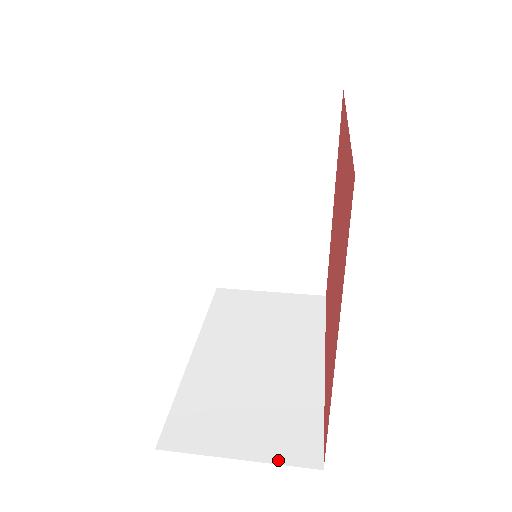
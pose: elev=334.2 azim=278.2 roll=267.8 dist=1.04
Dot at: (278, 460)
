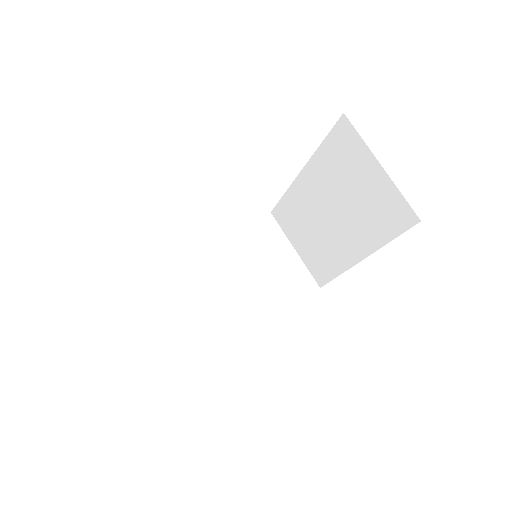
Dot at: (172, 348)
